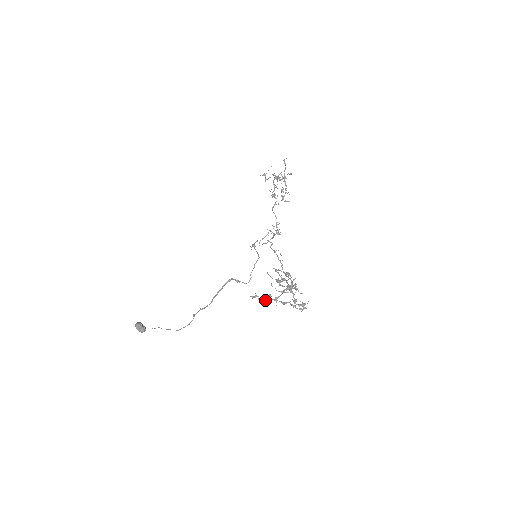
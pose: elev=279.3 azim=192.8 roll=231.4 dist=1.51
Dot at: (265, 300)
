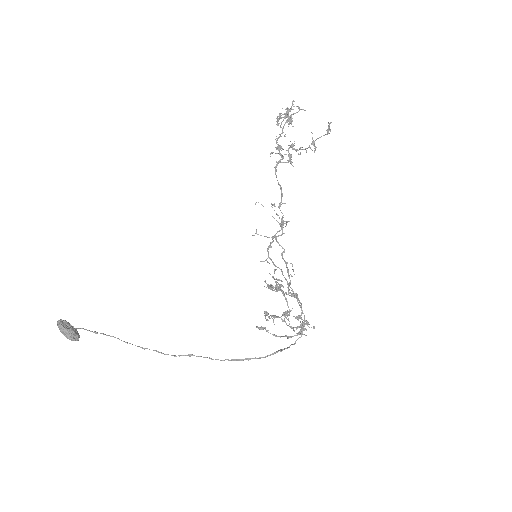
Dot at: (275, 336)
